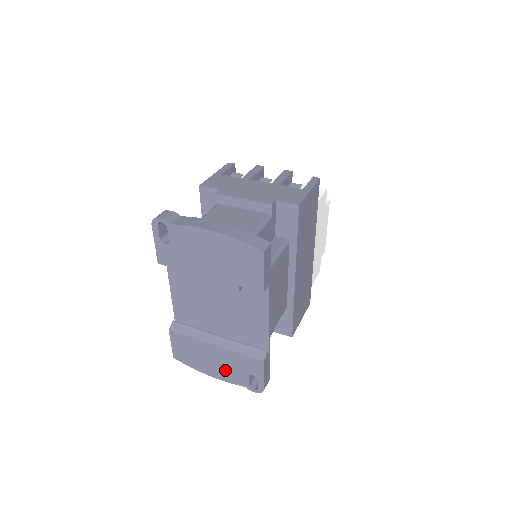
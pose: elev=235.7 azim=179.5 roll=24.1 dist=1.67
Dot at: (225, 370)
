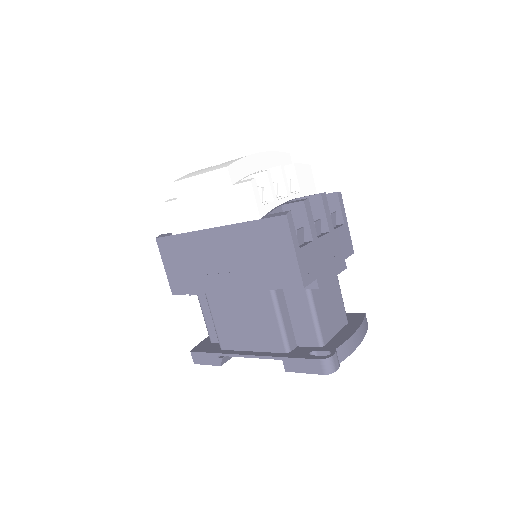
Dot at: occluded
